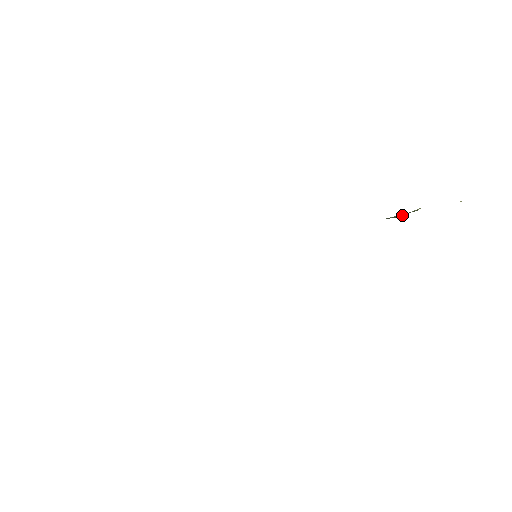
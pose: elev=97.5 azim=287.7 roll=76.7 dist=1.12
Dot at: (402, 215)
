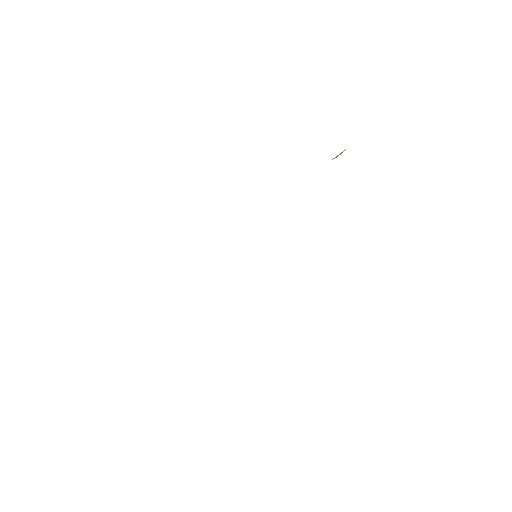
Dot at: (341, 152)
